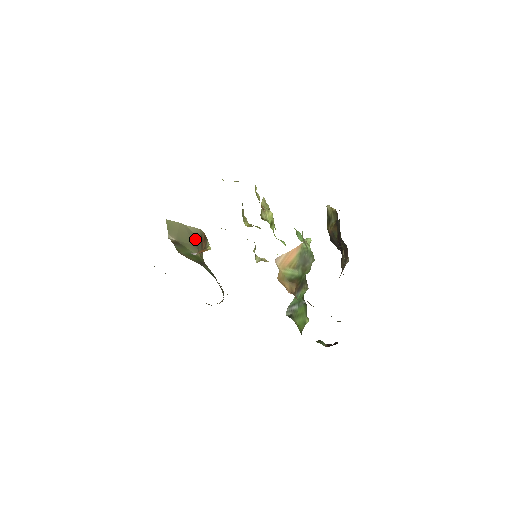
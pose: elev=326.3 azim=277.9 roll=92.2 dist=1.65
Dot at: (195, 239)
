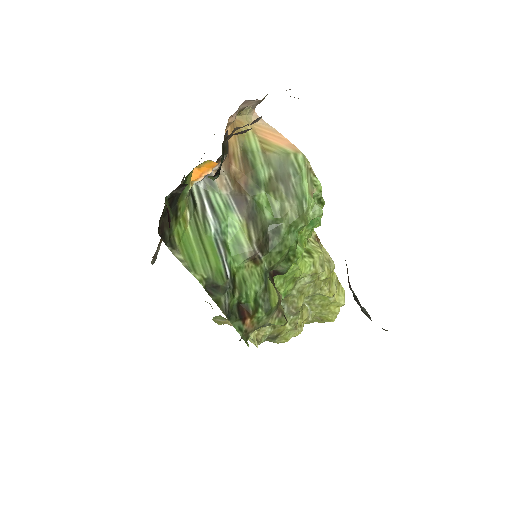
Dot at: occluded
